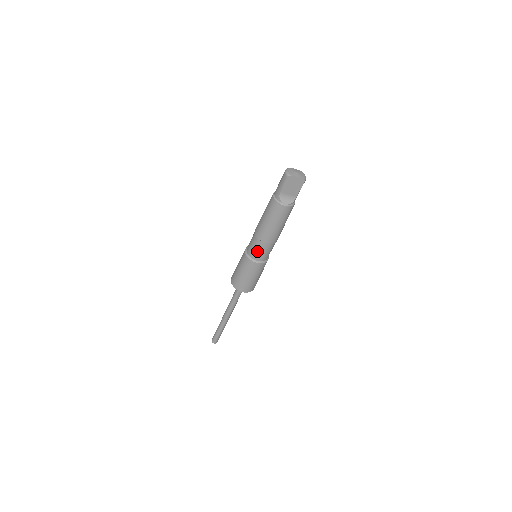
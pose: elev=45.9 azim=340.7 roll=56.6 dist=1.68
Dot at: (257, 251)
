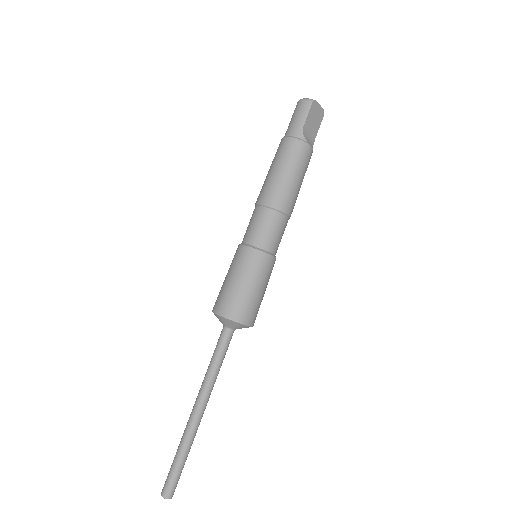
Dot at: (273, 233)
